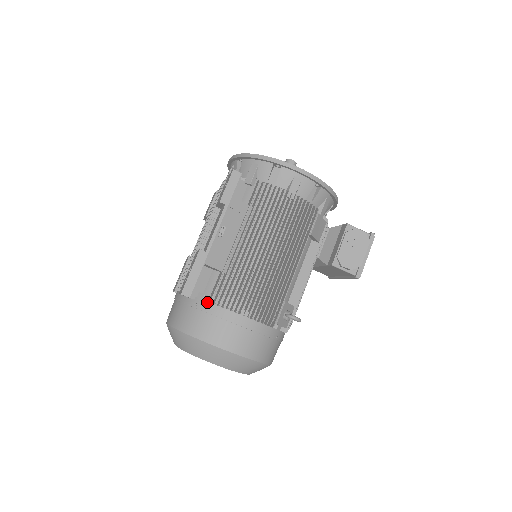
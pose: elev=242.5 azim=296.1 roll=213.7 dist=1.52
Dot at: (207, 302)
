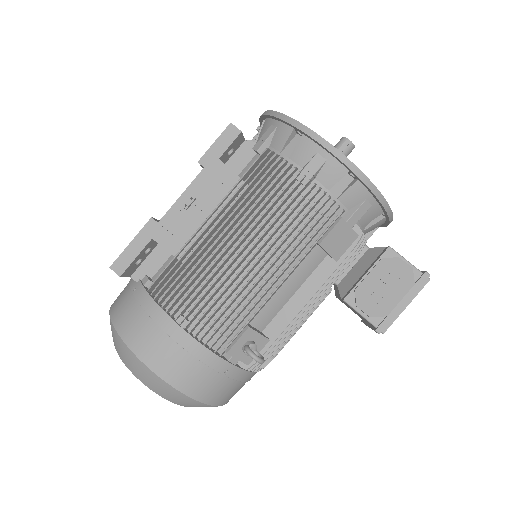
Dot at: (145, 290)
